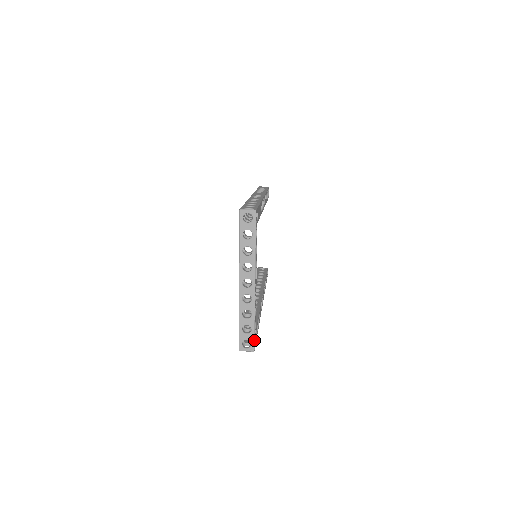
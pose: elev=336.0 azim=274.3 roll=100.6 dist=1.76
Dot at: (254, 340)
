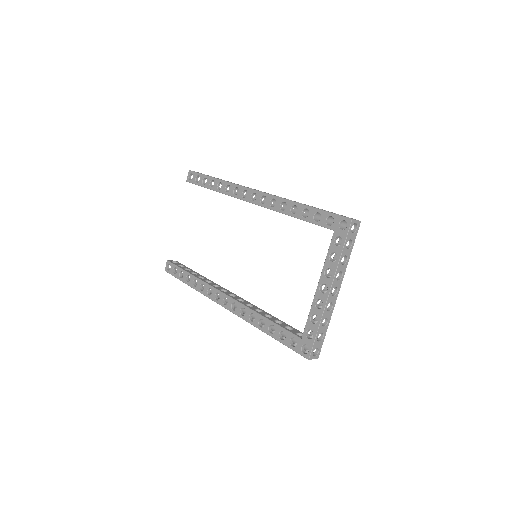
Dot at: (321, 347)
